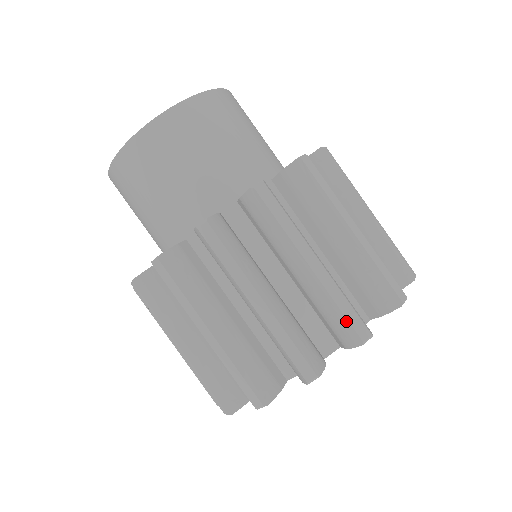
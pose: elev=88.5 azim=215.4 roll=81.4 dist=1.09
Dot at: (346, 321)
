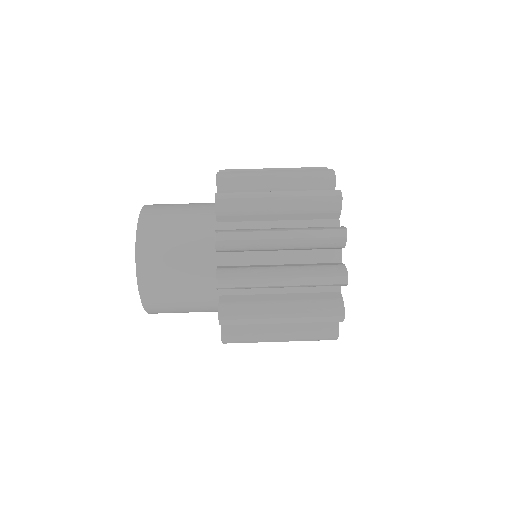
Dot at: (327, 239)
